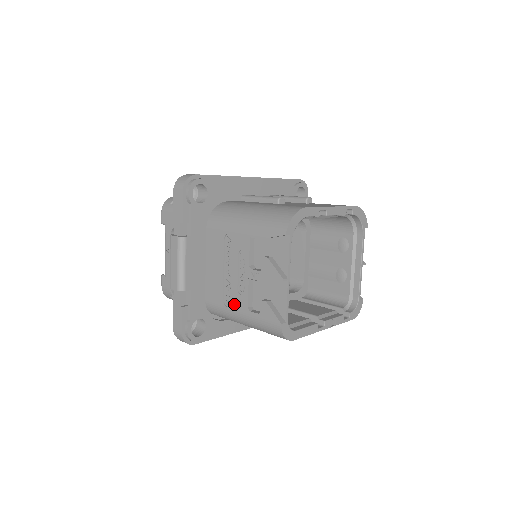
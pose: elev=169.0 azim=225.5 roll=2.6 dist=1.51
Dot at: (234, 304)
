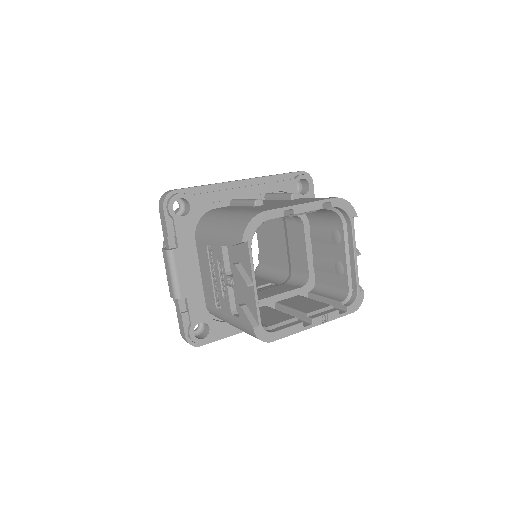
Dot at: (222, 308)
